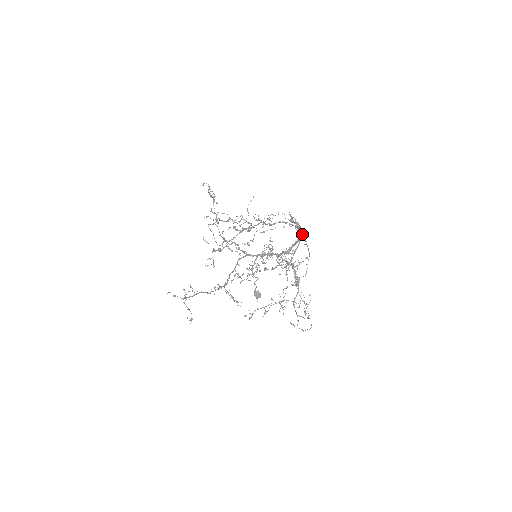
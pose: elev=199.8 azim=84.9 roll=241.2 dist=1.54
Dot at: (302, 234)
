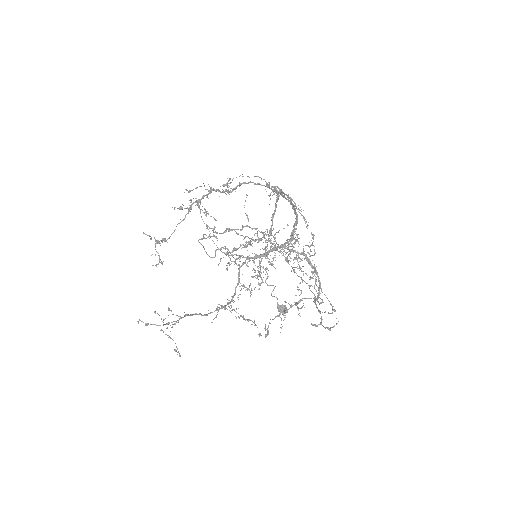
Dot at: occluded
